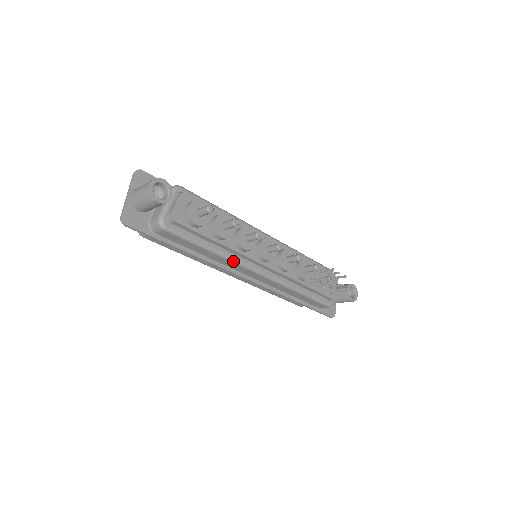
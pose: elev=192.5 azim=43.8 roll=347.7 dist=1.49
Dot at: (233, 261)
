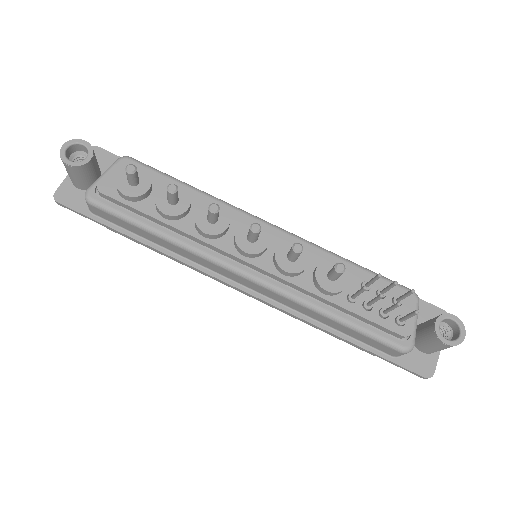
Dot at: (194, 252)
